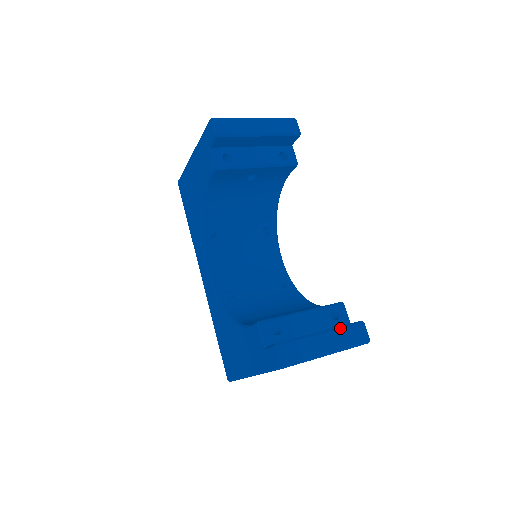
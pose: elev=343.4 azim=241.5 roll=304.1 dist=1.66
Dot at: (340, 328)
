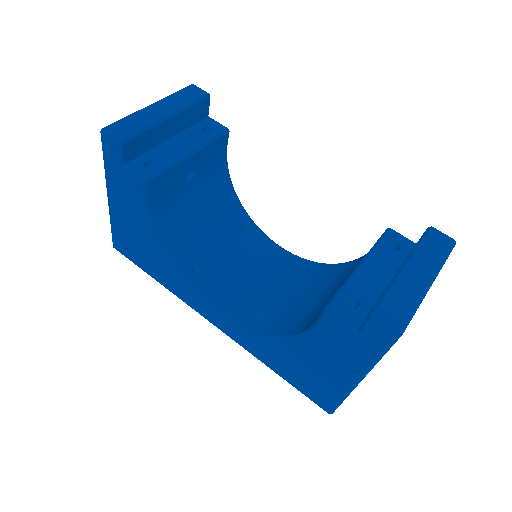
Dot at: (417, 248)
